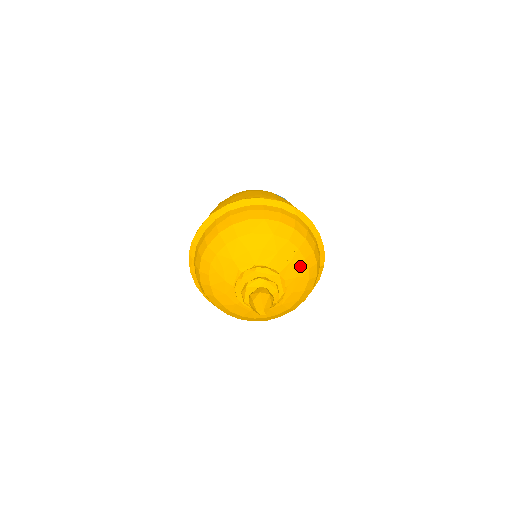
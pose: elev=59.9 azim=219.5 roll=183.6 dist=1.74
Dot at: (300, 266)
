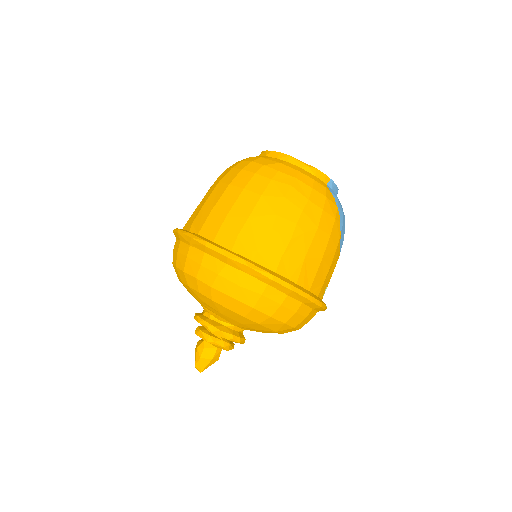
Dot at: occluded
